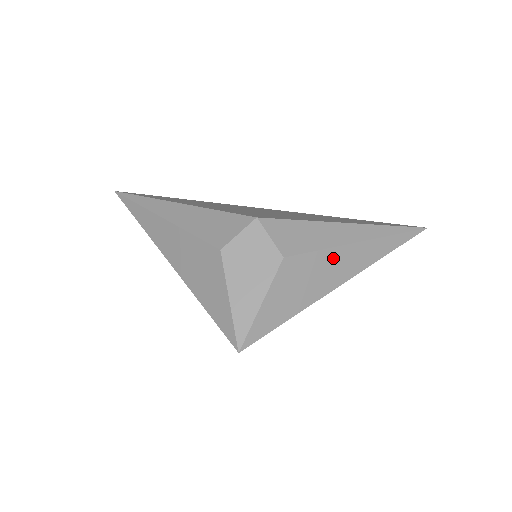
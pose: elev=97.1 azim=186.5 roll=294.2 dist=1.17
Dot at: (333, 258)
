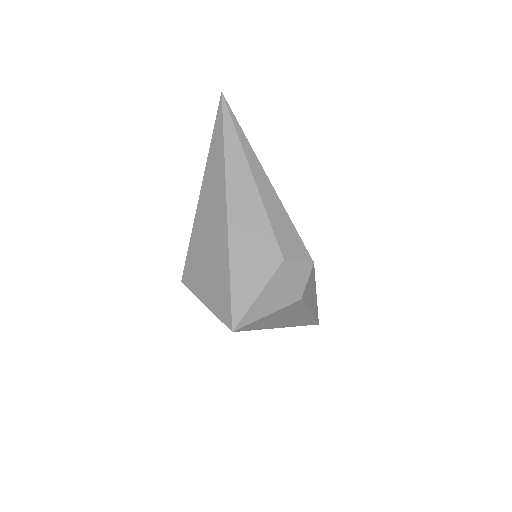
Dot at: (301, 313)
